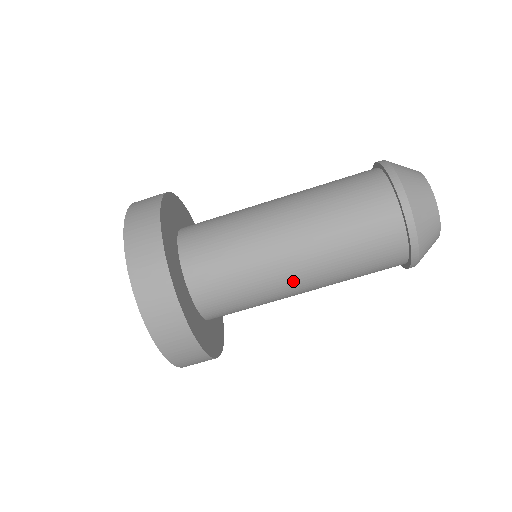
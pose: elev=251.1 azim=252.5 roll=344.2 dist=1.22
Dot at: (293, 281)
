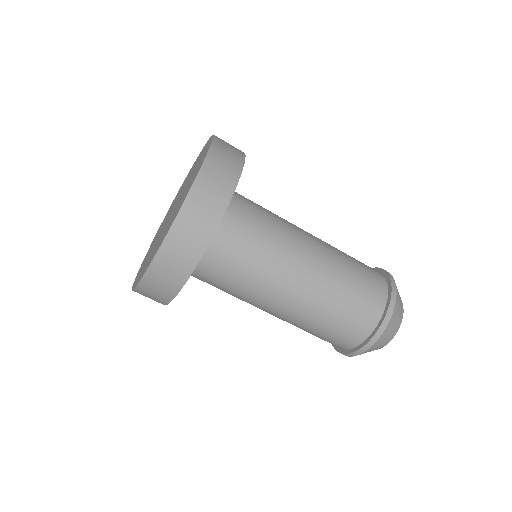
Dot at: (289, 284)
